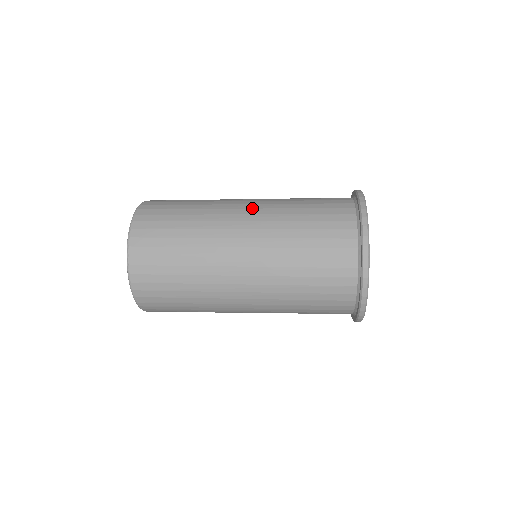
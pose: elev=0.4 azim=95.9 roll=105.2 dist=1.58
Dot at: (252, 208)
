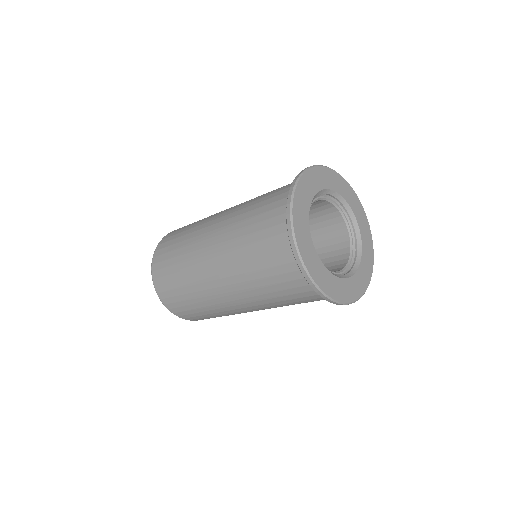
Dot at: occluded
